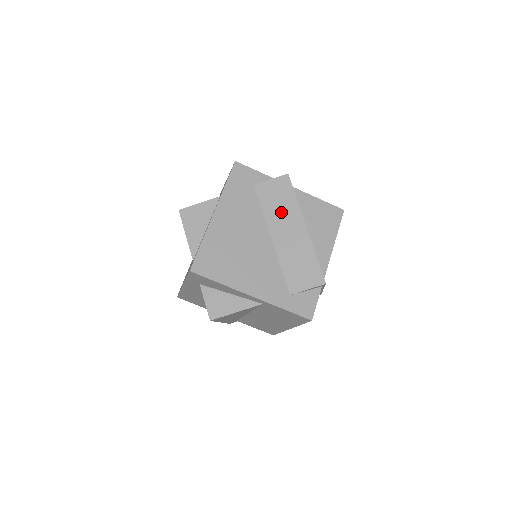
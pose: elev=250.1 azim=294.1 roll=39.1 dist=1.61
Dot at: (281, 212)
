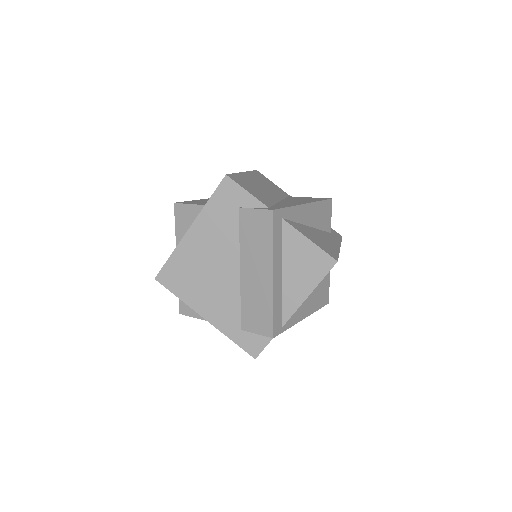
Dot at: (255, 249)
